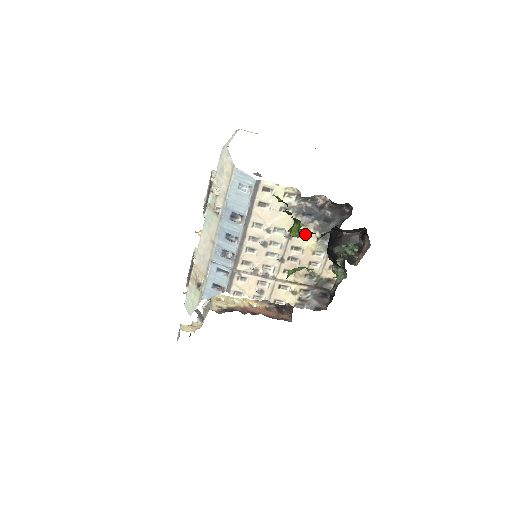
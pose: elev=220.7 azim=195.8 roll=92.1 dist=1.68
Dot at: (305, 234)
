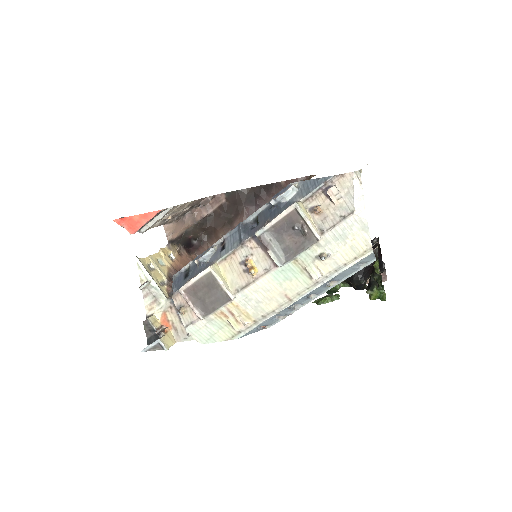
Dot at: occluded
